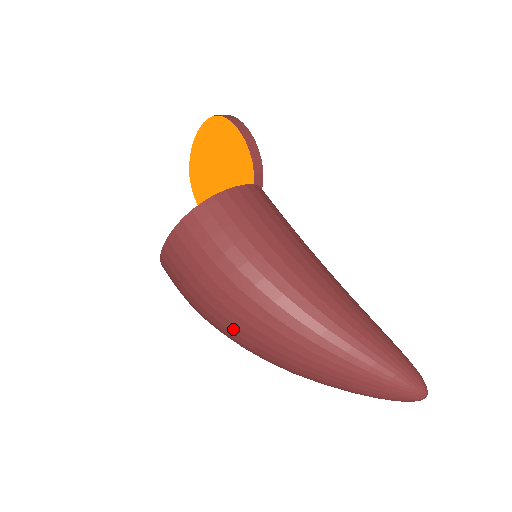
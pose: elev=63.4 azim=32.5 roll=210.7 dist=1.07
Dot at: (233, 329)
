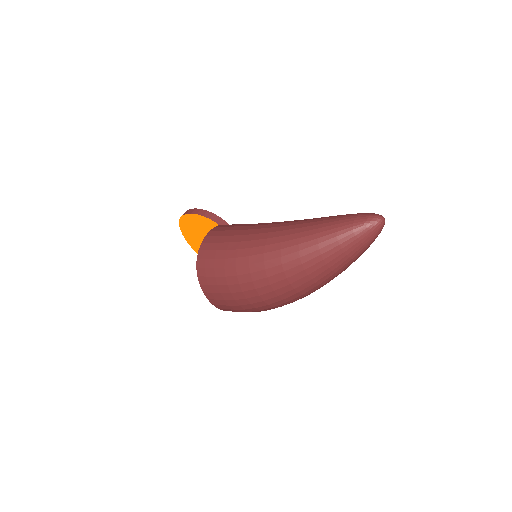
Dot at: (269, 297)
